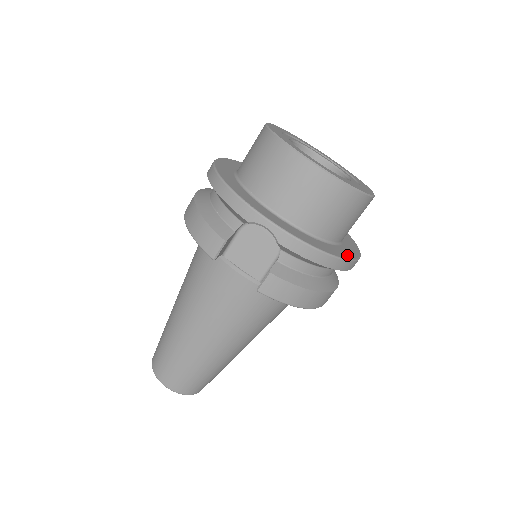
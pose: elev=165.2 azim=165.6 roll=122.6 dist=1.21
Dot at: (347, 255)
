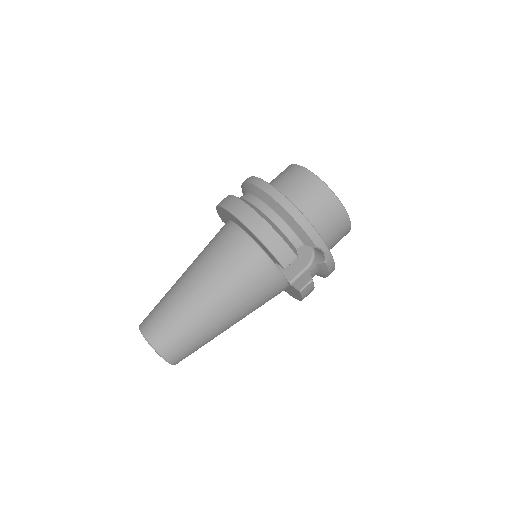
Dot at: occluded
